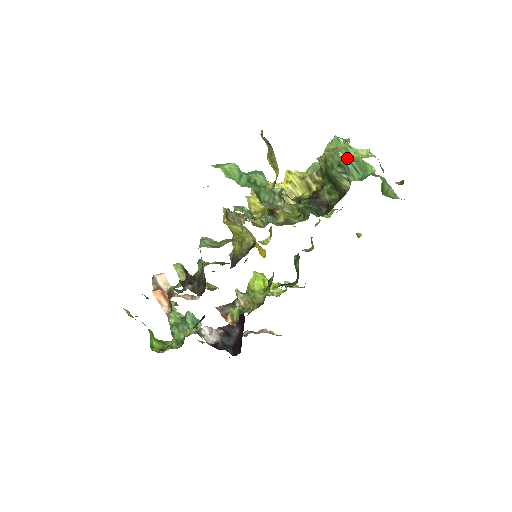
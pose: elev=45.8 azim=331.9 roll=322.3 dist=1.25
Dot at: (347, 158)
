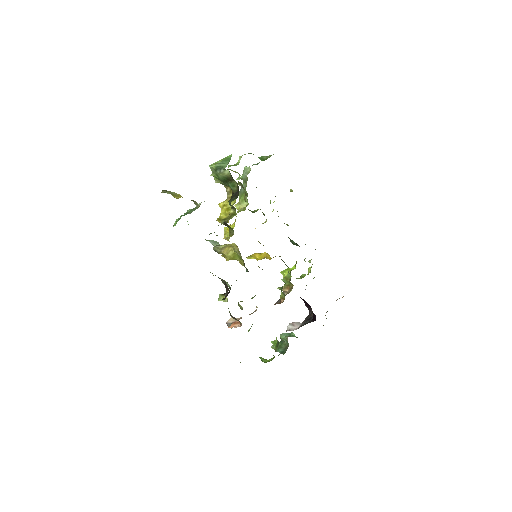
Dot at: occluded
